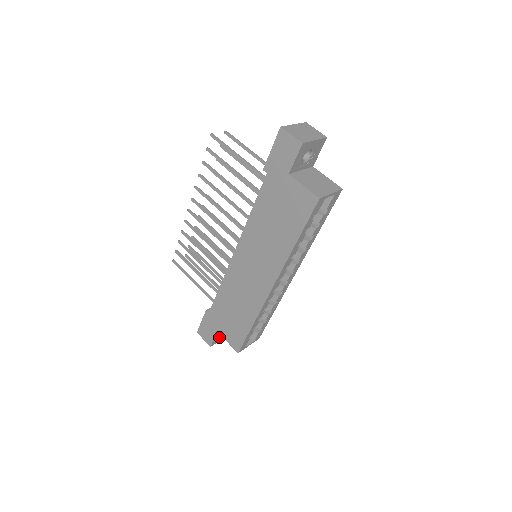
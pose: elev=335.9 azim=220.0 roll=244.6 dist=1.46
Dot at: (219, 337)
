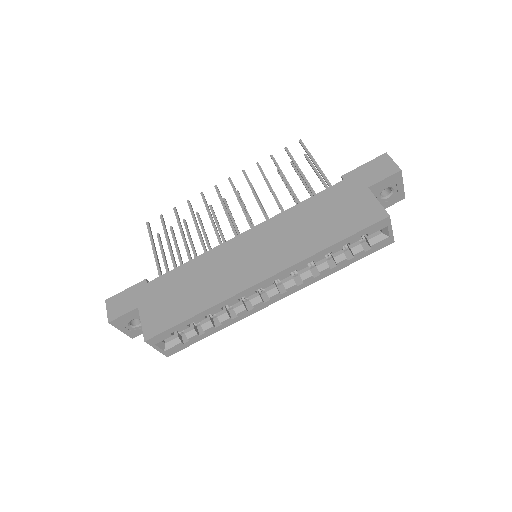
Dot at: (126, 322)
